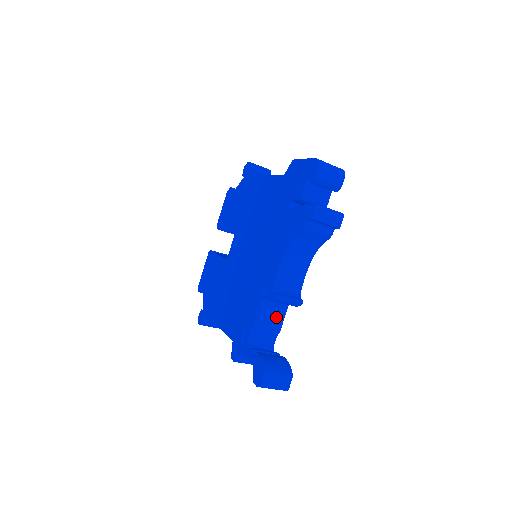
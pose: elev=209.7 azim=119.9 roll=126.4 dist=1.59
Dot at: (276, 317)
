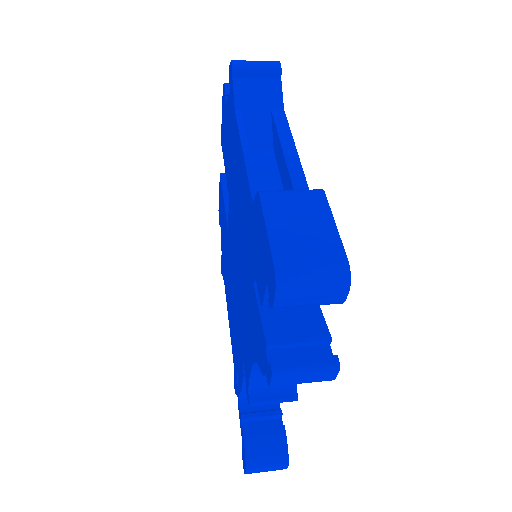
Dot at: occluded
